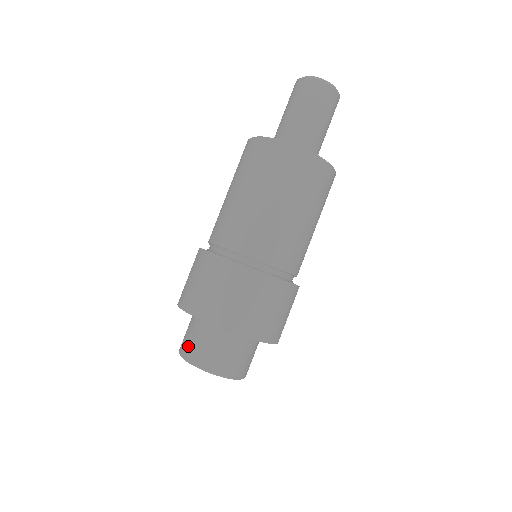
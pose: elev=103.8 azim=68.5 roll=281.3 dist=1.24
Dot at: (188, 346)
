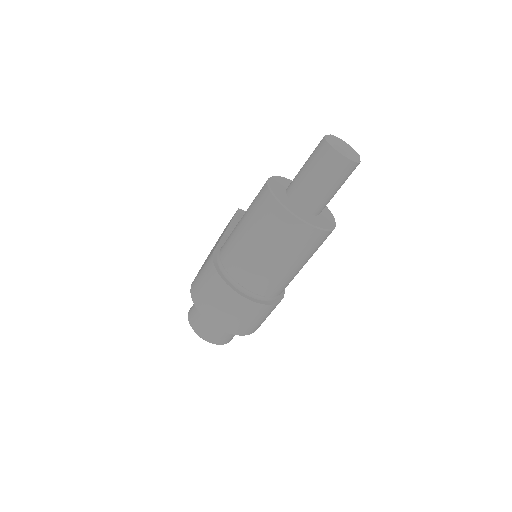
Dot at: (196, 323)
